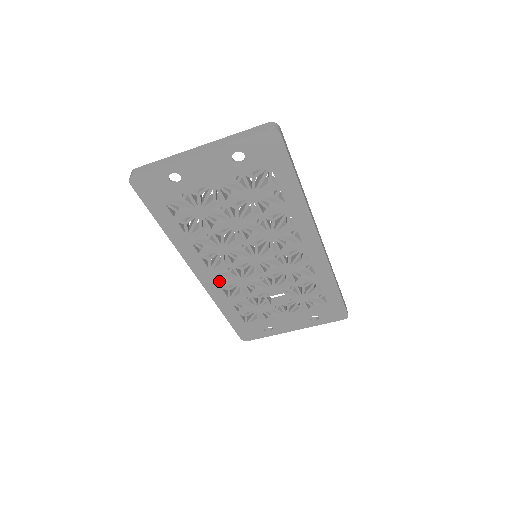
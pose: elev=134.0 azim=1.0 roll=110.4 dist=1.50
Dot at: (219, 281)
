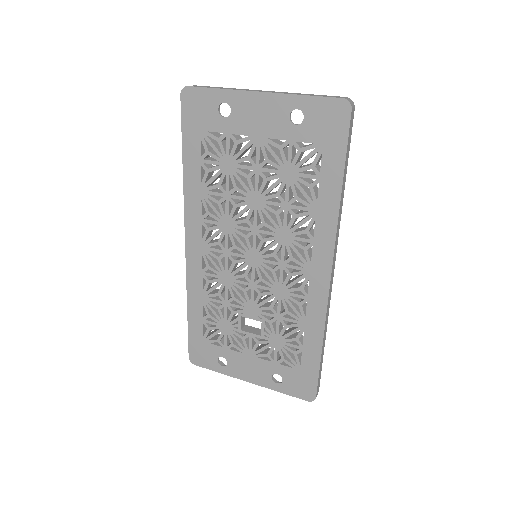
Dot at: (204, 266)
